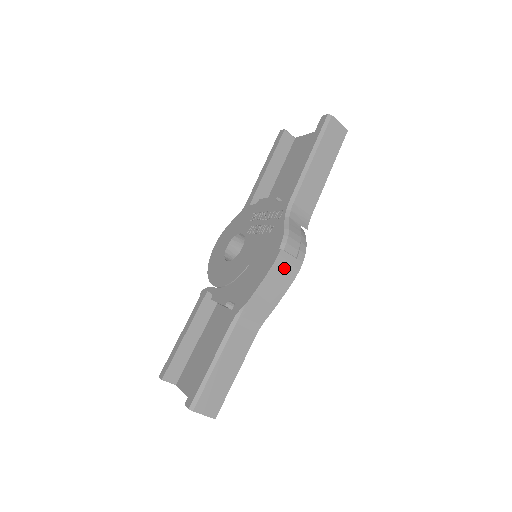
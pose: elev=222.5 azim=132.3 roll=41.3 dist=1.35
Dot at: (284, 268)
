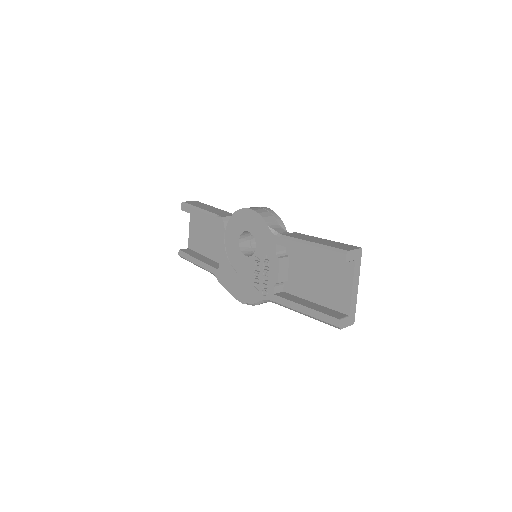
Dot at: occluded
